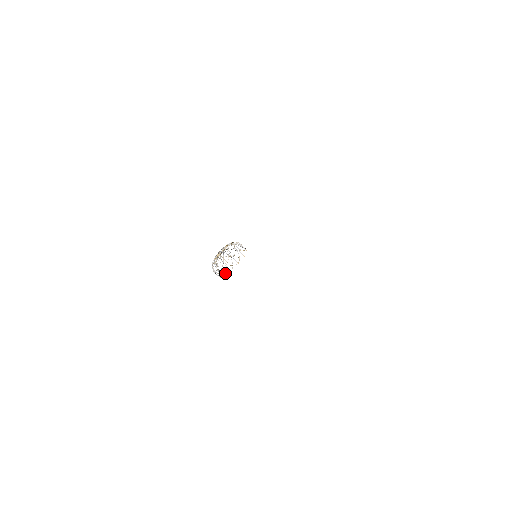
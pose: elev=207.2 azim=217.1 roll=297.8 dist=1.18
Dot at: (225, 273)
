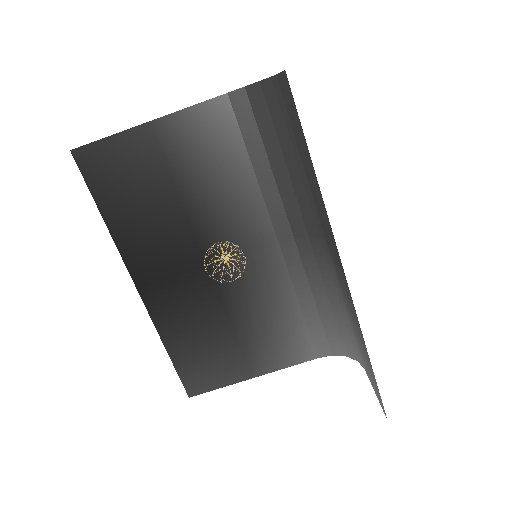
Dot at: occluded
